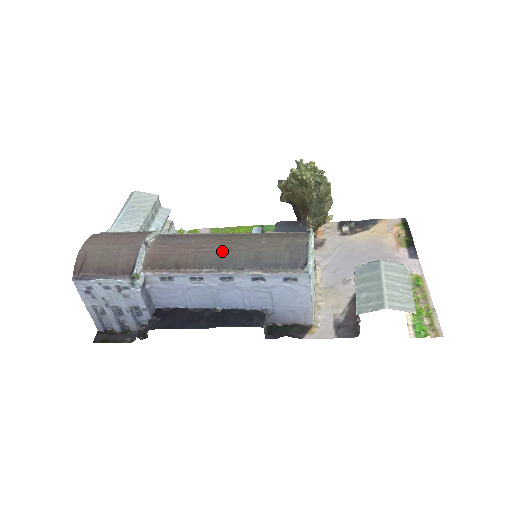
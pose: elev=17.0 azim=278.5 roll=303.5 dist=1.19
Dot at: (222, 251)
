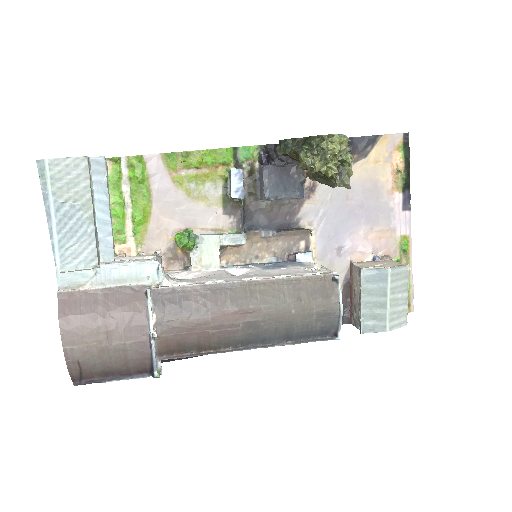
Dot at: (249, 329)
